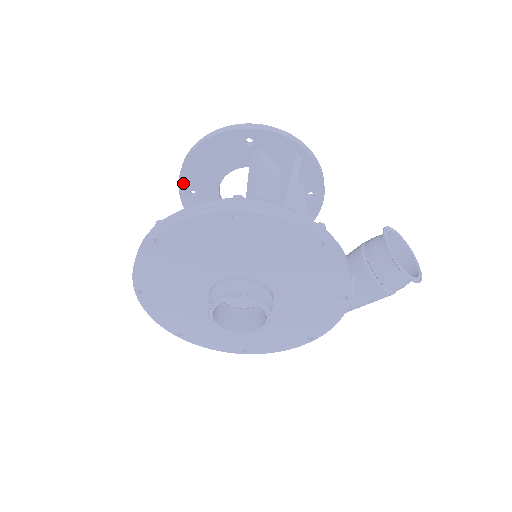
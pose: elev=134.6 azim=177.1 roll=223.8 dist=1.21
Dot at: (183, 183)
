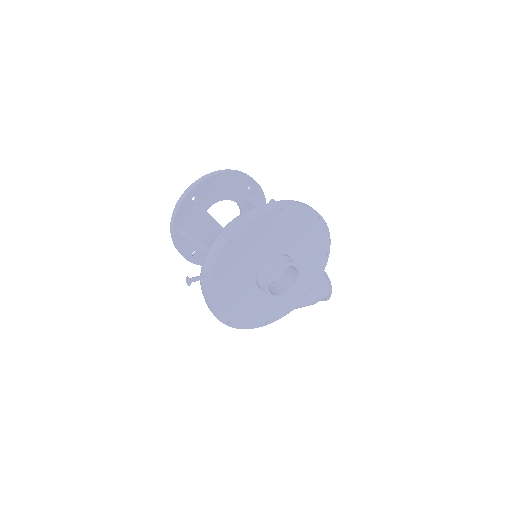
Dot at: (197, 189)
